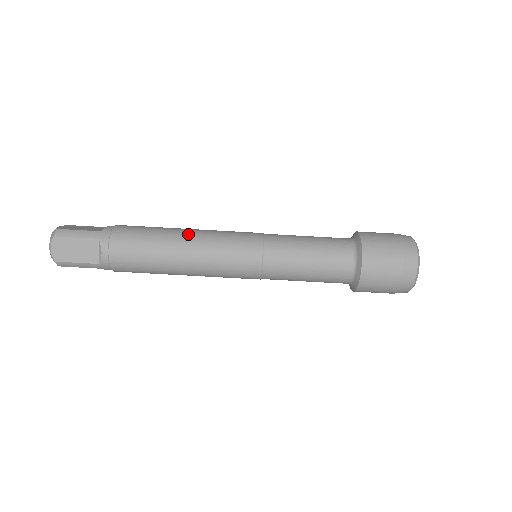
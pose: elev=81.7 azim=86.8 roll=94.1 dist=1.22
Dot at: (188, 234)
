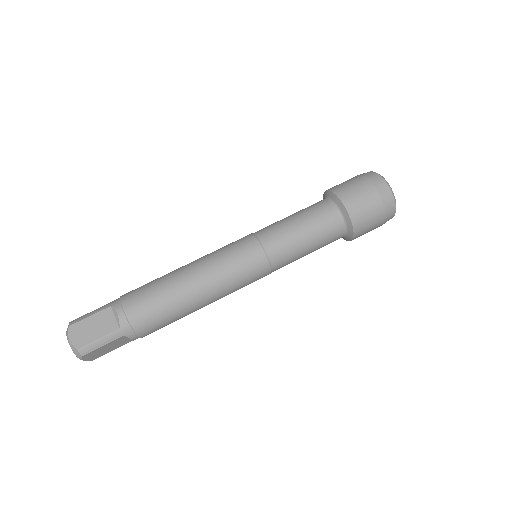
Dot at: (188, 264)
